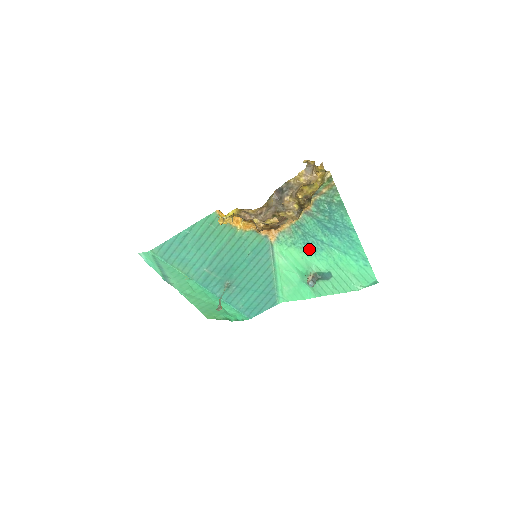
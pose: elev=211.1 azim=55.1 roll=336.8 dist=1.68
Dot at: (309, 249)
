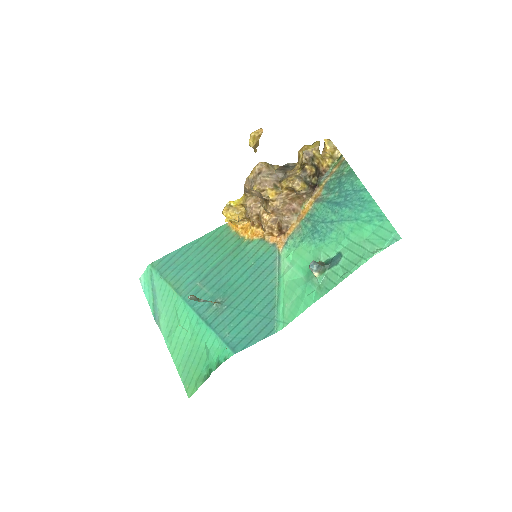
Dot at: (318, 238)
